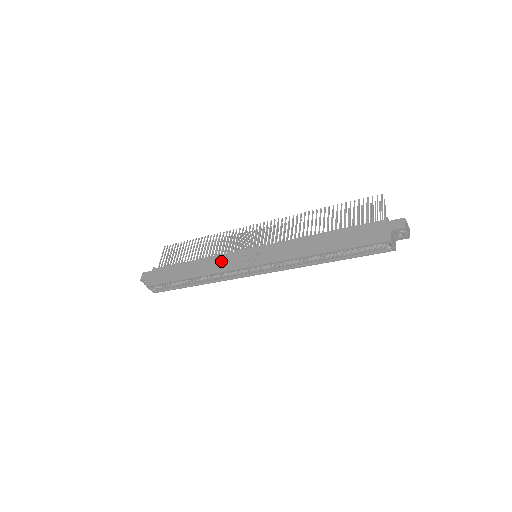
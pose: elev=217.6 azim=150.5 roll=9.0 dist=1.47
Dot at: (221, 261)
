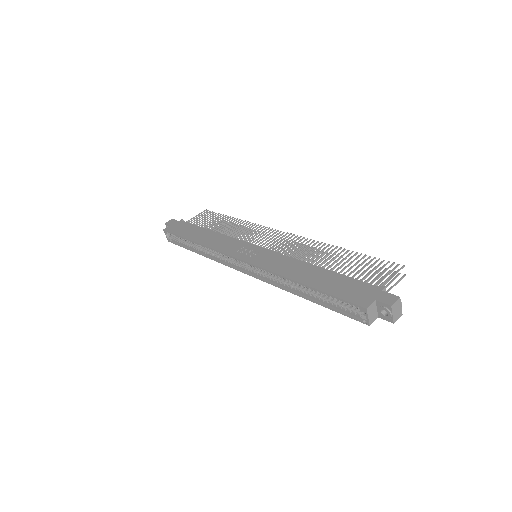
Dot at: (226, 242)
